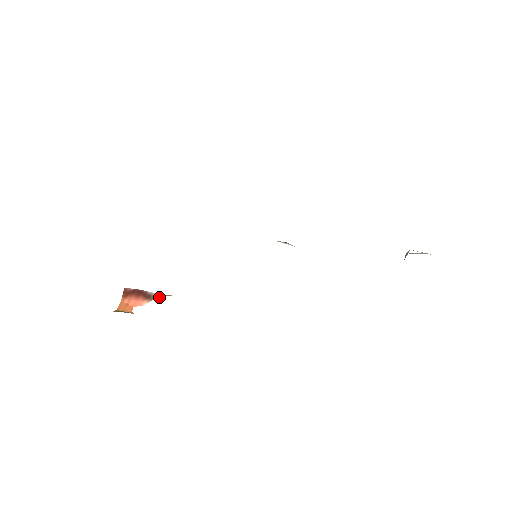
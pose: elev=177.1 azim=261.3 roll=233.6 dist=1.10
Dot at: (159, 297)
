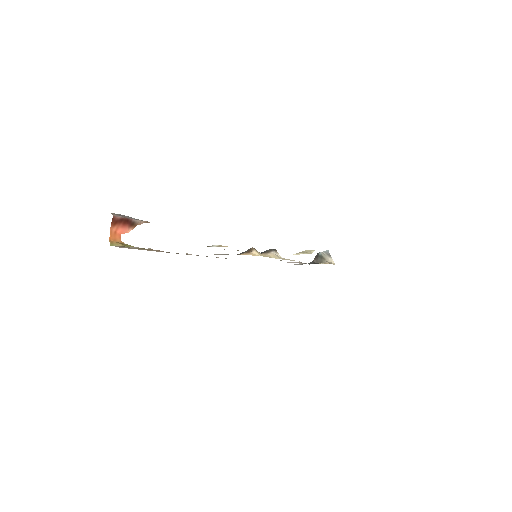
Dot at: (140, 224)
